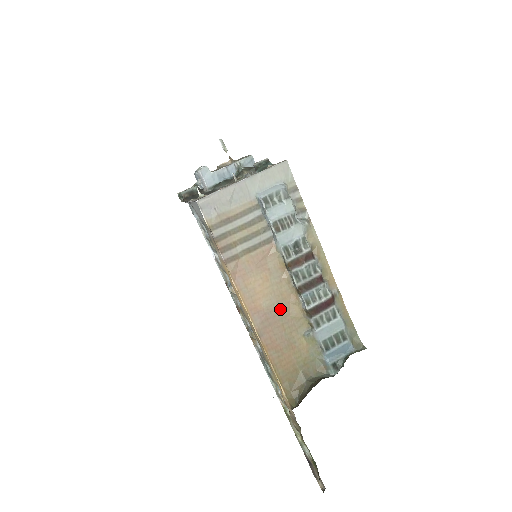
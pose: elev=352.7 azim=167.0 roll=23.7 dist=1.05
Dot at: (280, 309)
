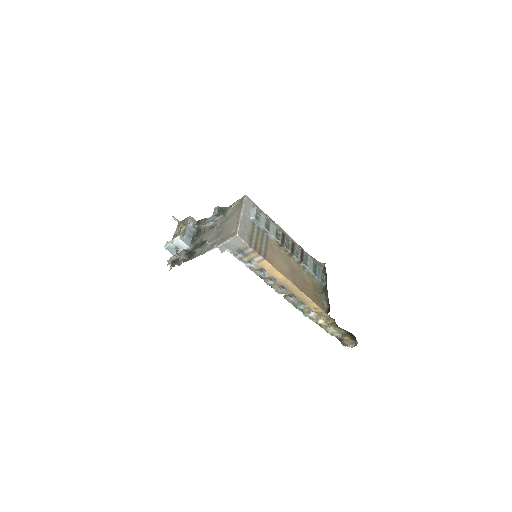
Dot at: (292, 268)
